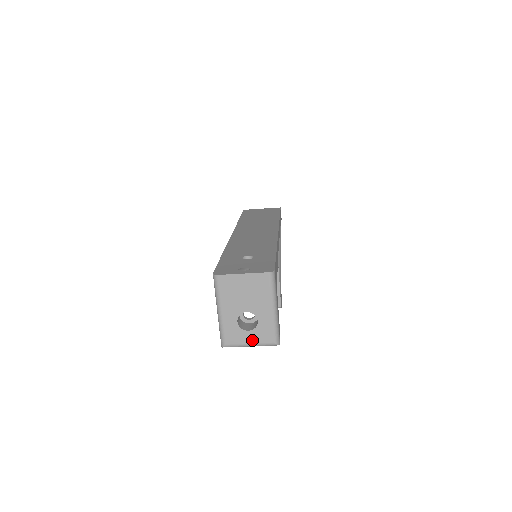
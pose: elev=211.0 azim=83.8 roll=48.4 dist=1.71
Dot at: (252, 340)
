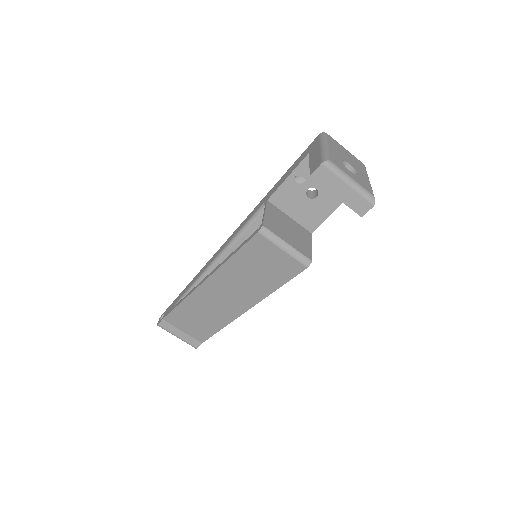
Dot at: (354, 178)
